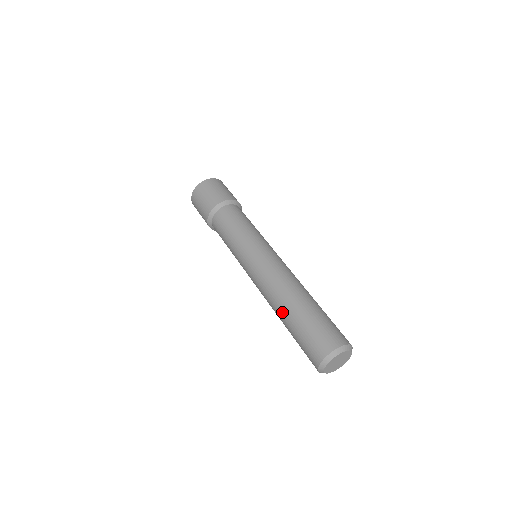
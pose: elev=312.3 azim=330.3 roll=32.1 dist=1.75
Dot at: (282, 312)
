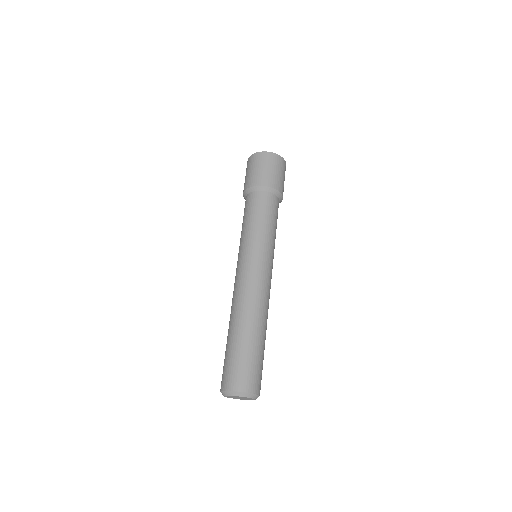
Dot at: (244, 325)
